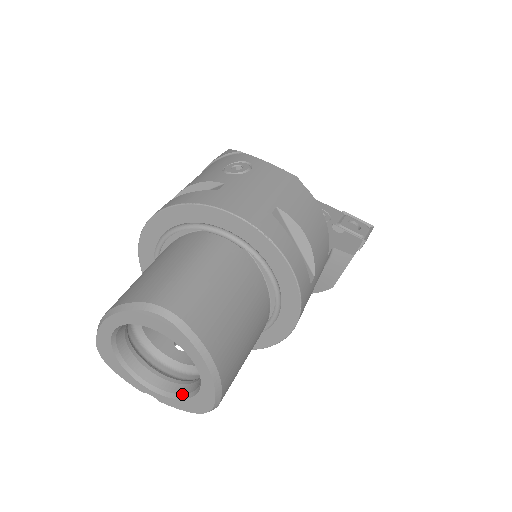
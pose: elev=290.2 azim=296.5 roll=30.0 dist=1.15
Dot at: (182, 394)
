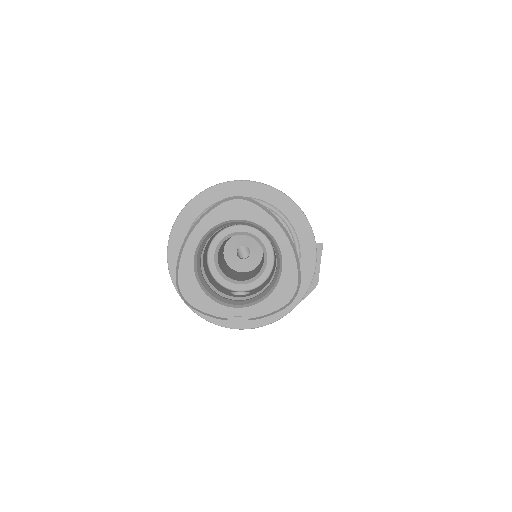
Dot at: (266, 294)
